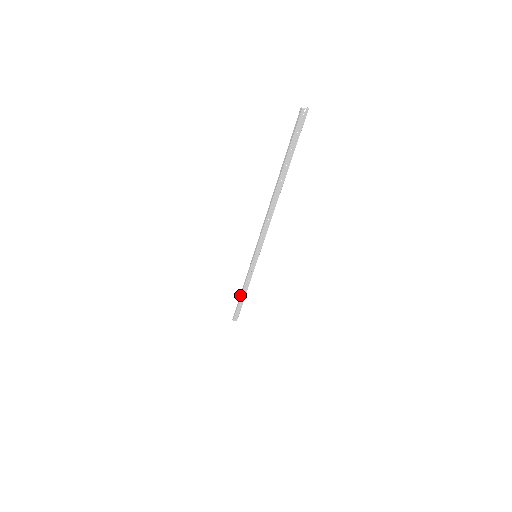
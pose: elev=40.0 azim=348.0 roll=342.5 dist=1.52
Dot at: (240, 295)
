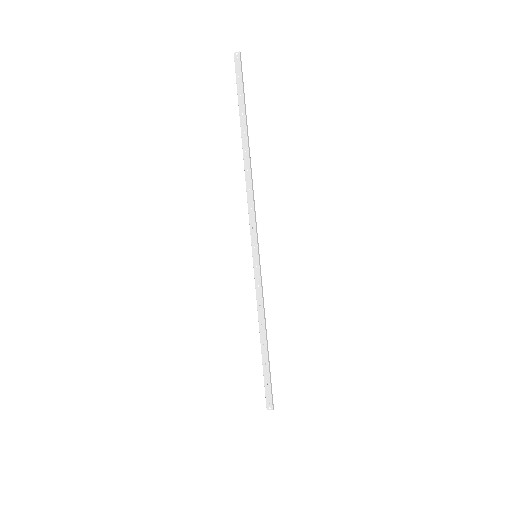
Dot at: (261, 343)
